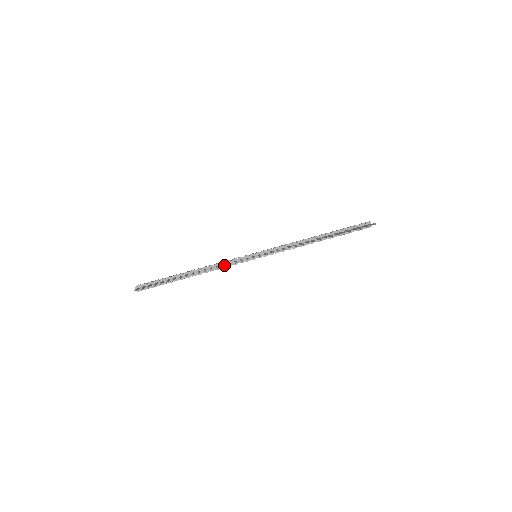
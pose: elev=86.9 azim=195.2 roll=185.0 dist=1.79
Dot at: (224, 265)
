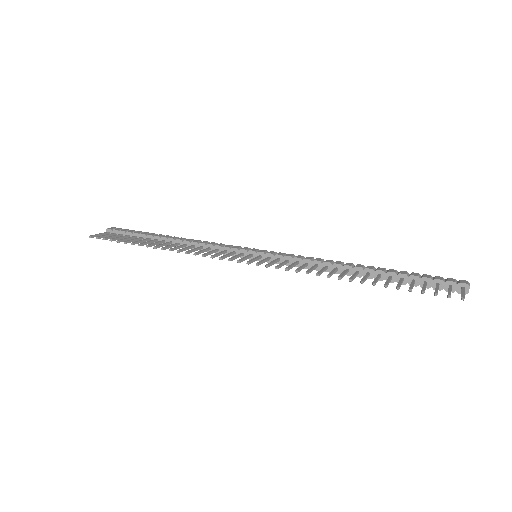
Dot at: (211, 249)
